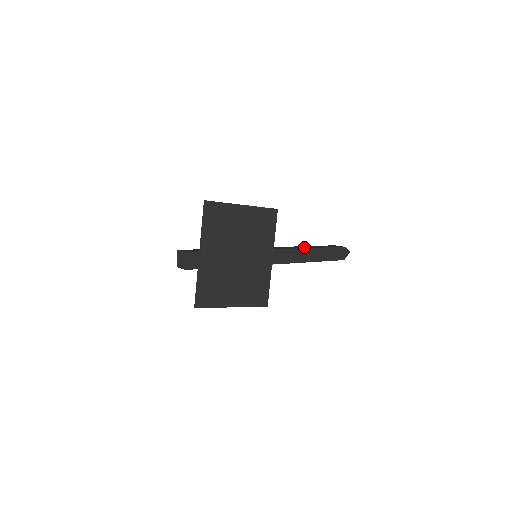
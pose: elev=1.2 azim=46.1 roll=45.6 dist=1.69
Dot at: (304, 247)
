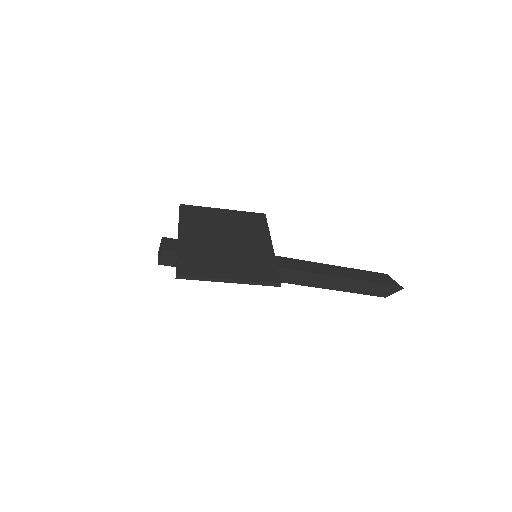
Dot at: occluded
